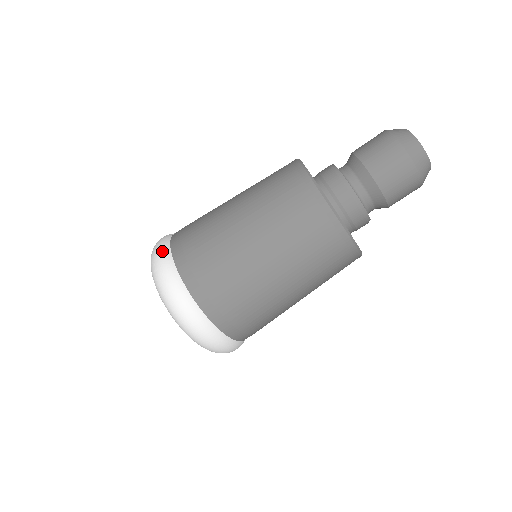
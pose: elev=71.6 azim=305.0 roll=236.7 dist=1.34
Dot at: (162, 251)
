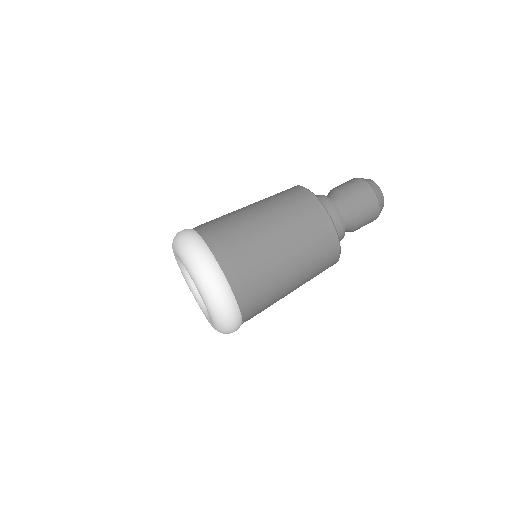
Dot at: occluded
